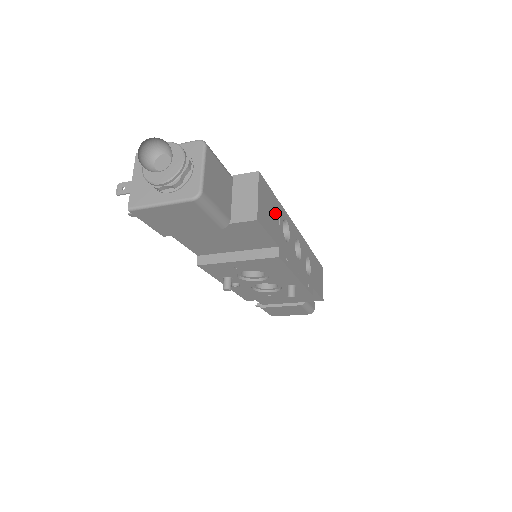
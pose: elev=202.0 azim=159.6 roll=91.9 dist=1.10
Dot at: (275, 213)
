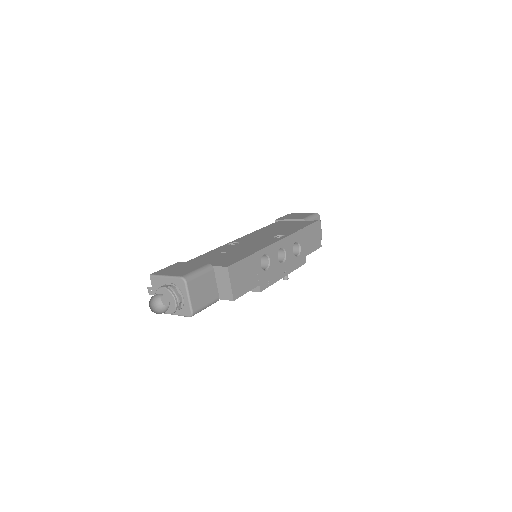
Dot at: (251, 268)
